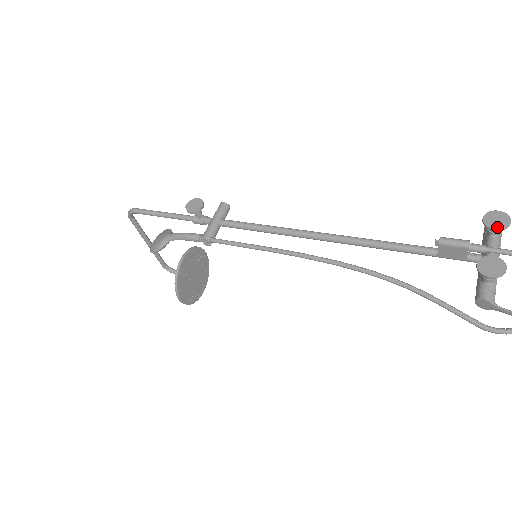
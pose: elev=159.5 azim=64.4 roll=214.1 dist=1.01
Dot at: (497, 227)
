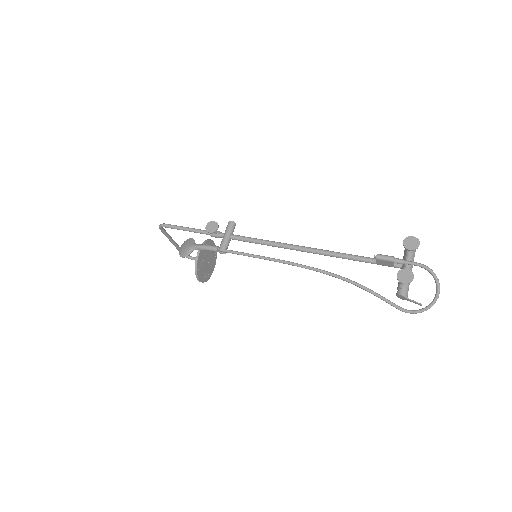
Dot at: (411, 248)
